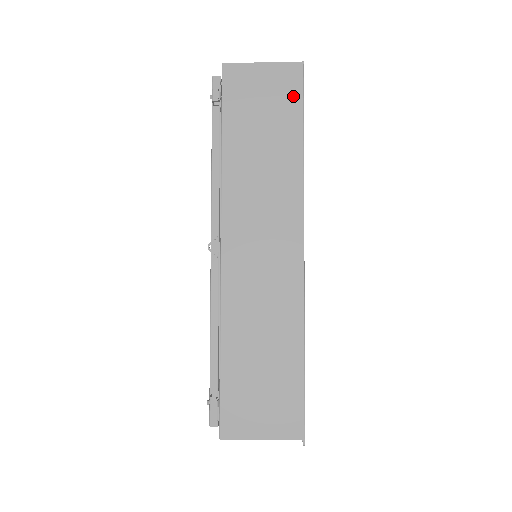
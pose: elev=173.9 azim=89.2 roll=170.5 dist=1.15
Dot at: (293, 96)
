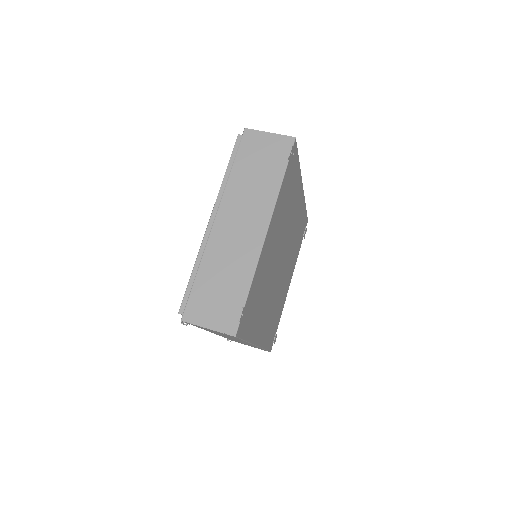
Dot at: occluded
